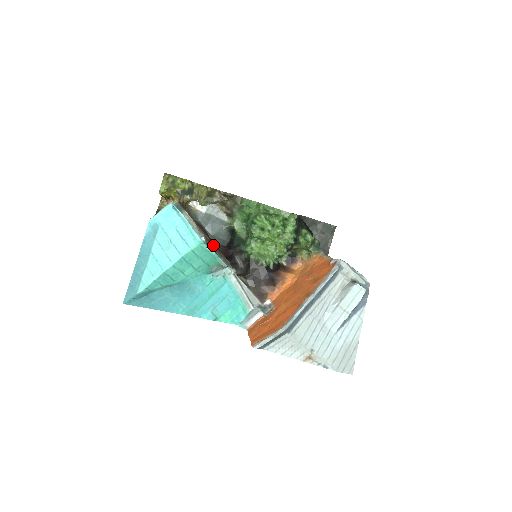
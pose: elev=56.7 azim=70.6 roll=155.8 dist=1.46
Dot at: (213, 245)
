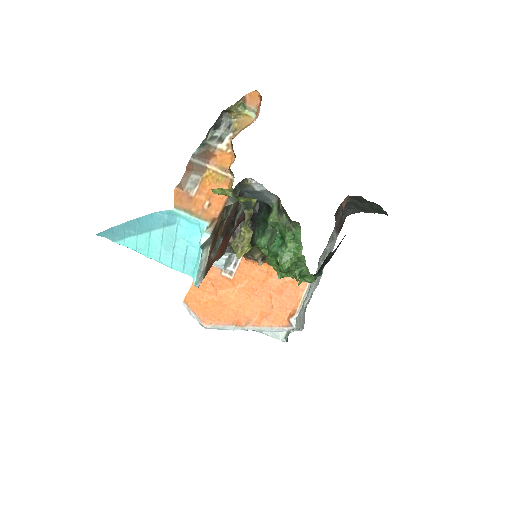
Dot at: (216, 257)
